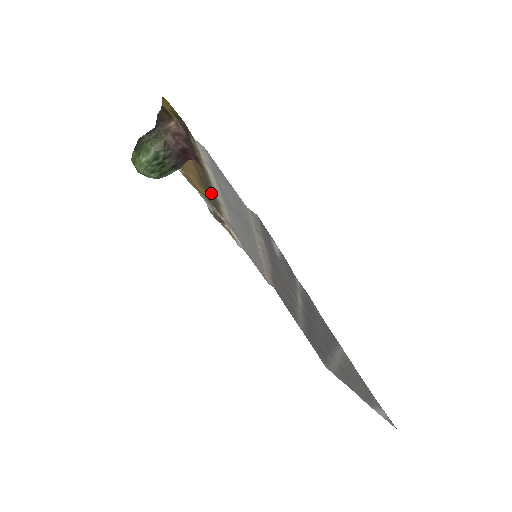
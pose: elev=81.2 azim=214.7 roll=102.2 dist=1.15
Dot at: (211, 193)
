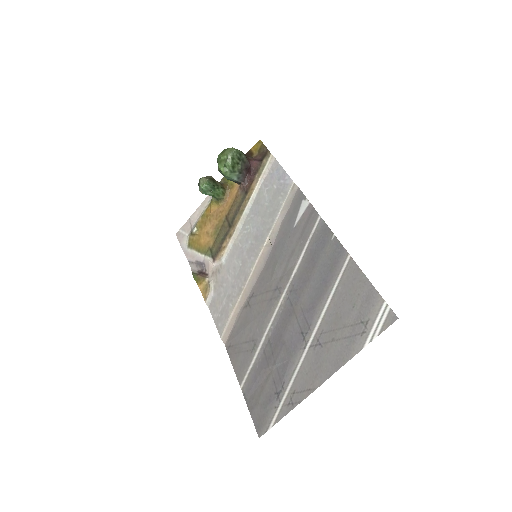
Dot at: (227, 230)
